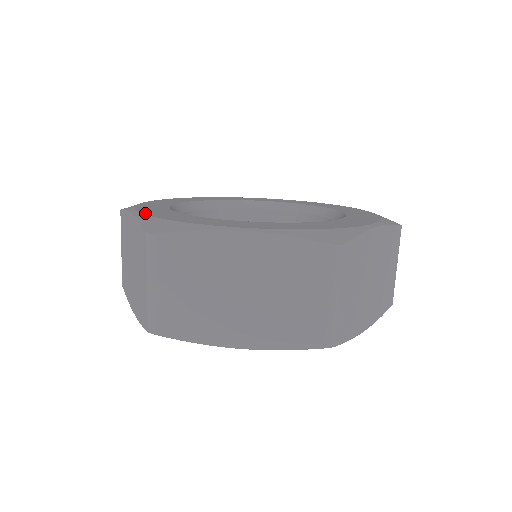
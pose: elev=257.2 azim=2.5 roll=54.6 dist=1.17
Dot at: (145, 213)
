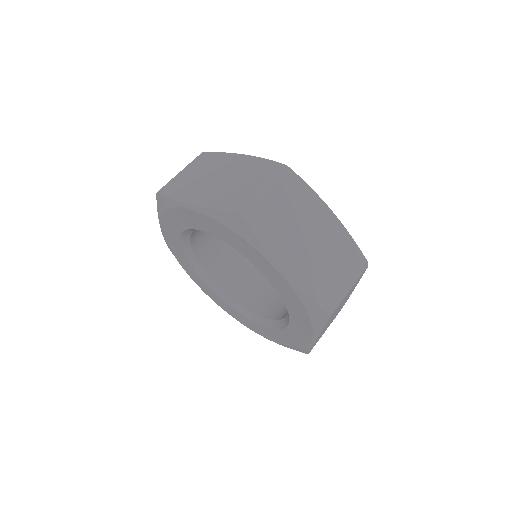
Dot at: occluded
